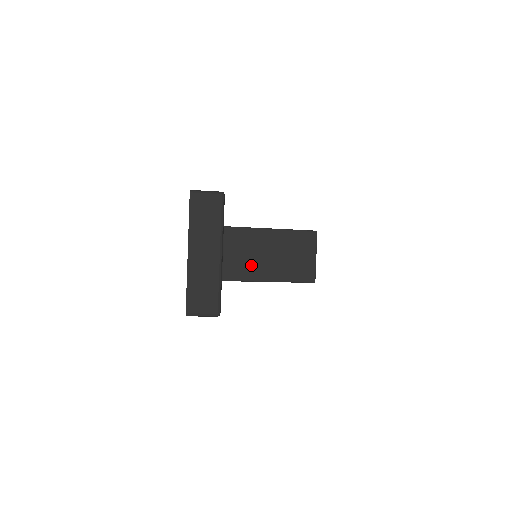
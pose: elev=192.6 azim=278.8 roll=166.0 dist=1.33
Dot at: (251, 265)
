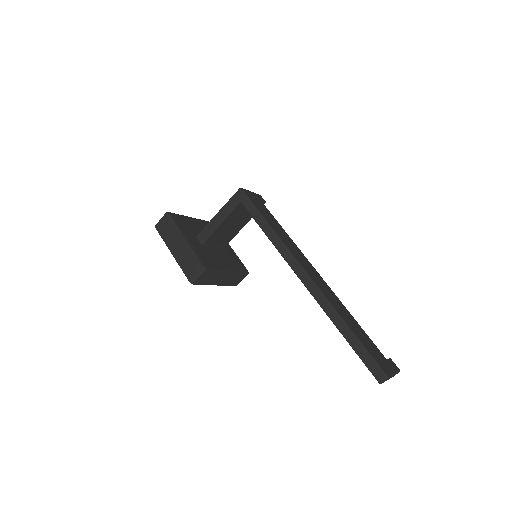
Dot at: occluded
